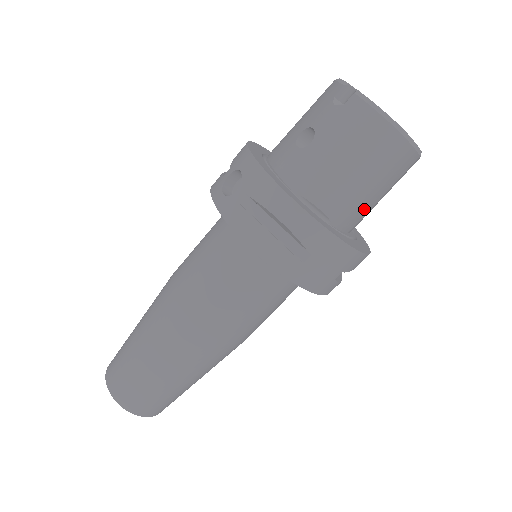
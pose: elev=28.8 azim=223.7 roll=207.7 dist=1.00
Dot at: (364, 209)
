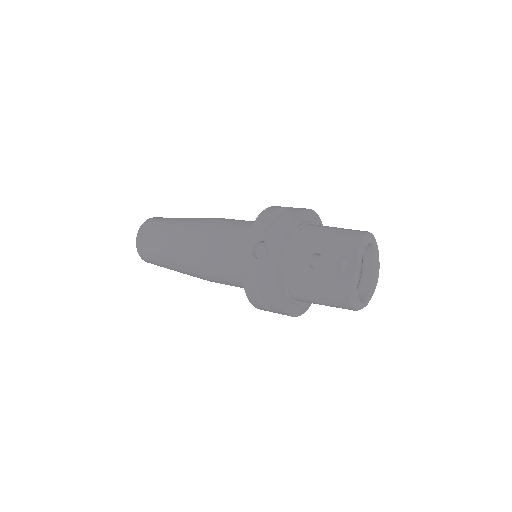
Dot at: occluded
